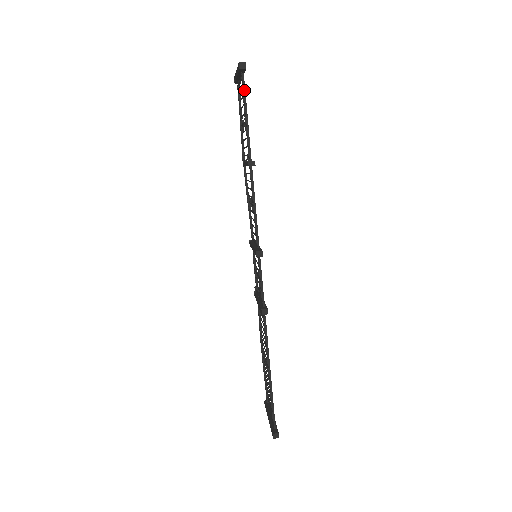
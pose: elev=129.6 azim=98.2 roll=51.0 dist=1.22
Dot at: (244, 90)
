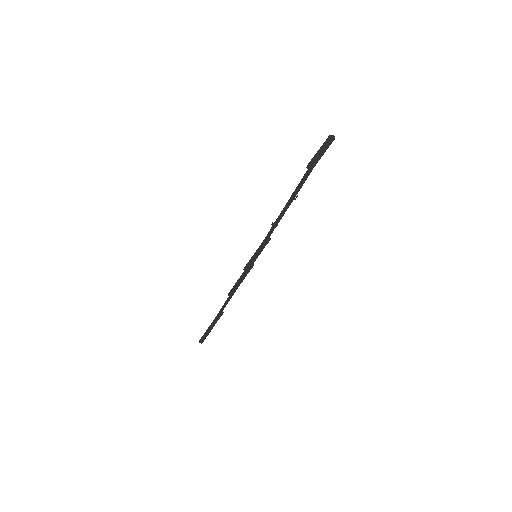
Dot at: (302, 180)
